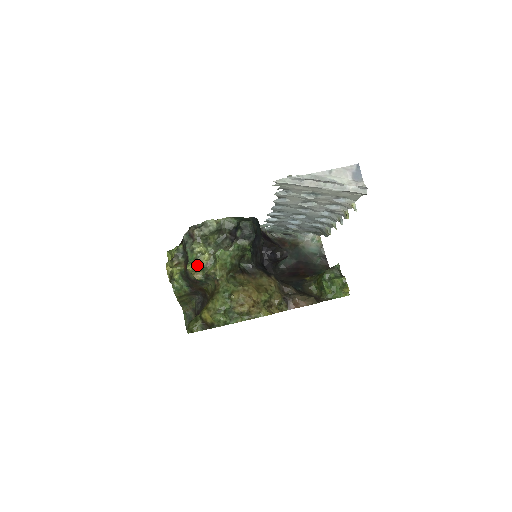
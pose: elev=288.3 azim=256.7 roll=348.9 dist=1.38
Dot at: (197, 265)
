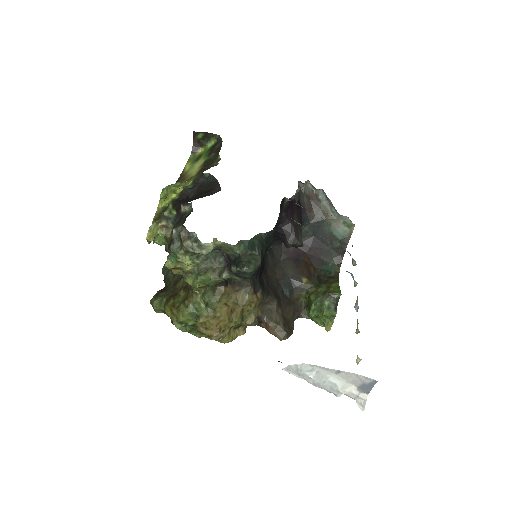
Dot at: (177, 268)
